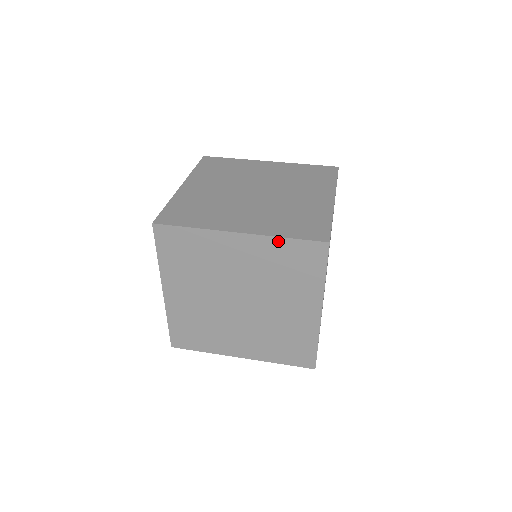
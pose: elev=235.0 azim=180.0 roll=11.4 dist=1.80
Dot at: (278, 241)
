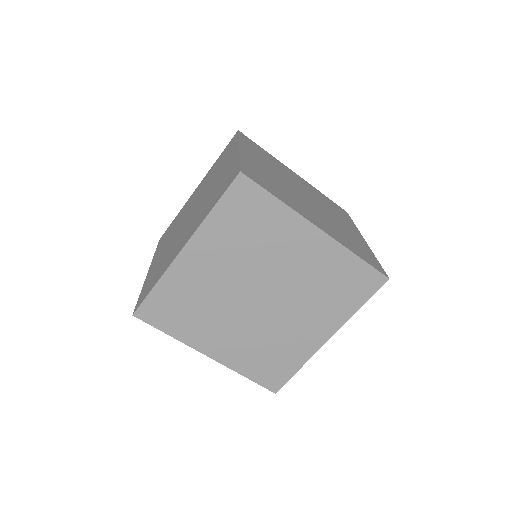
Dot at: (212, 219)
